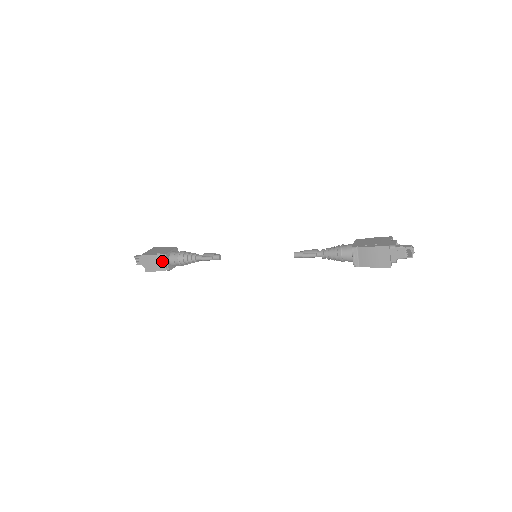
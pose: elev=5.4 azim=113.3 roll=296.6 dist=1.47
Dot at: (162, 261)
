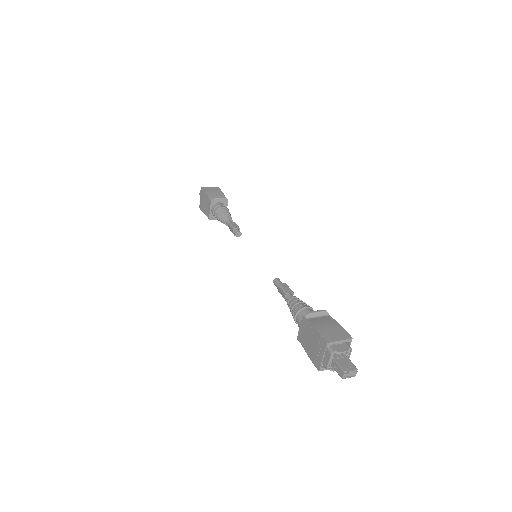
Dot at: occluded
